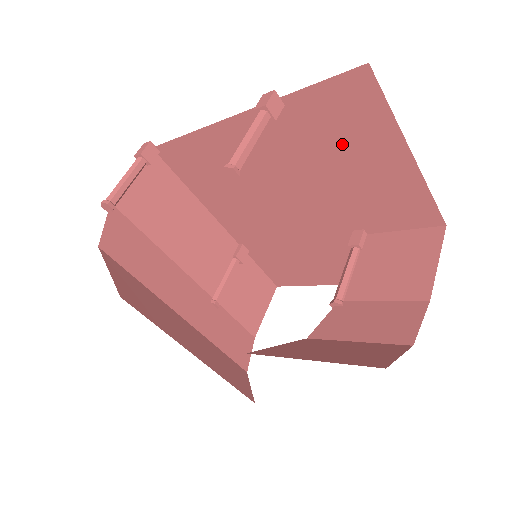
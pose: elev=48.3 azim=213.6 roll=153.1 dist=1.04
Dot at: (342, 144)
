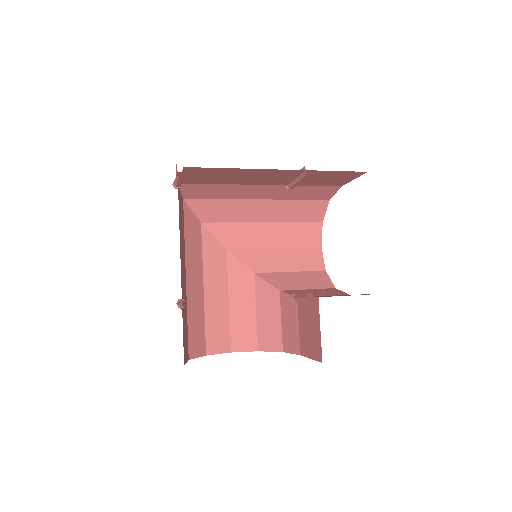
Dot at: occluded
